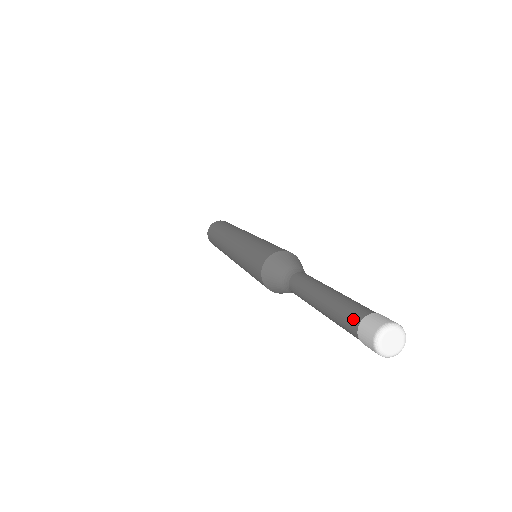
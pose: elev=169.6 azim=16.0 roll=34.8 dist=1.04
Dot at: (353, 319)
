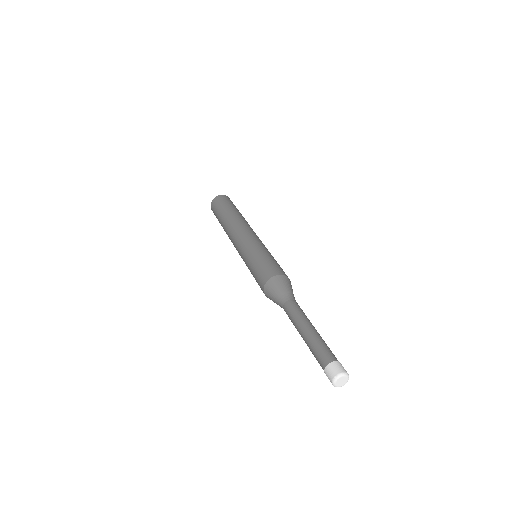
Dot at: (322, 363)
